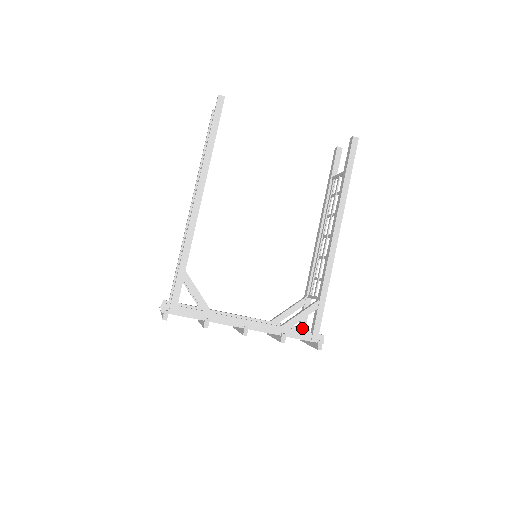
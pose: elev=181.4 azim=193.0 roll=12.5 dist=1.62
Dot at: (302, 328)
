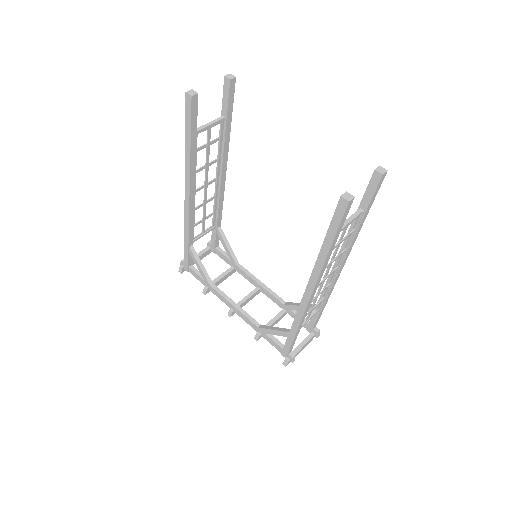
Dot at: (309, 327)
